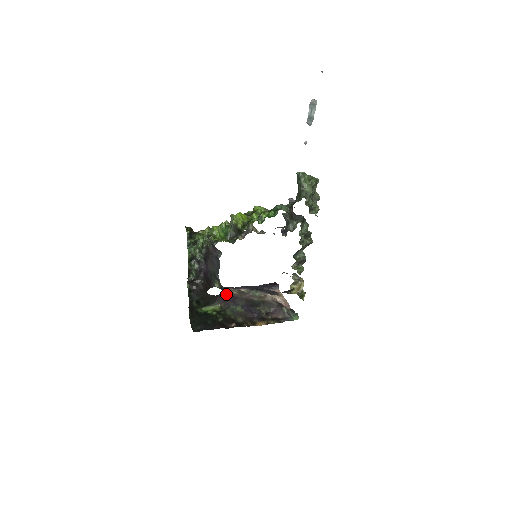
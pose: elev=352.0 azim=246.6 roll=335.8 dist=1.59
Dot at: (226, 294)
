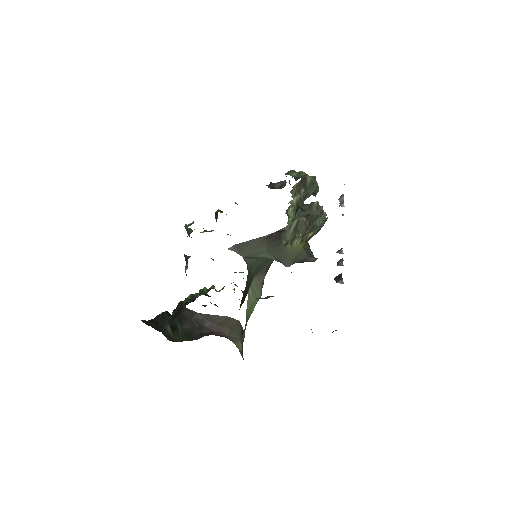
Dot at: occluded
